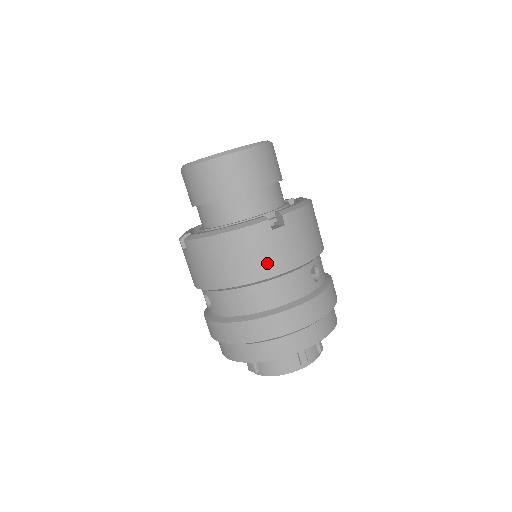
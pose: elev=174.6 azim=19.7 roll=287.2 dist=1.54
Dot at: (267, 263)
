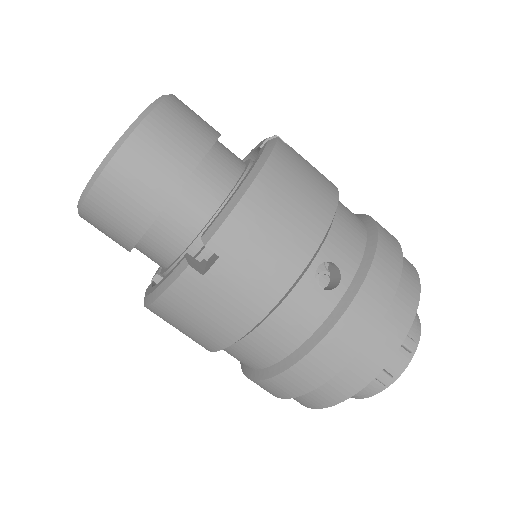
Dot at: (229, 318)
